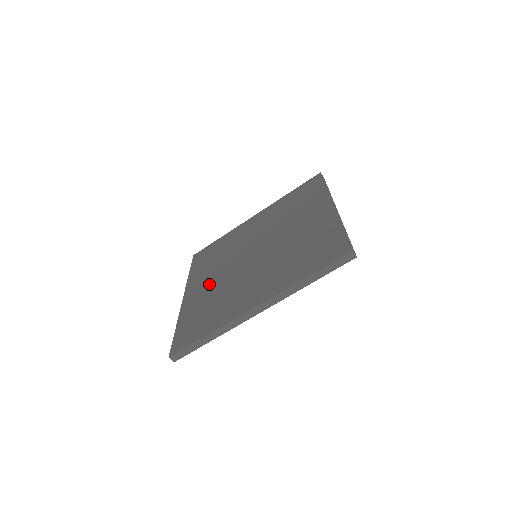
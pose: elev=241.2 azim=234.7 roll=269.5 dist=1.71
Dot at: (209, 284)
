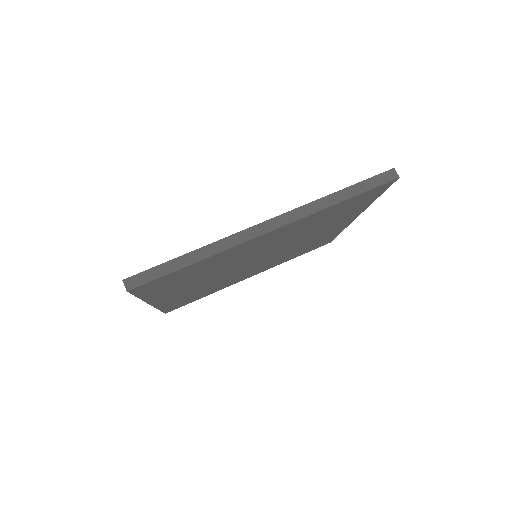
Dot at: occluded
